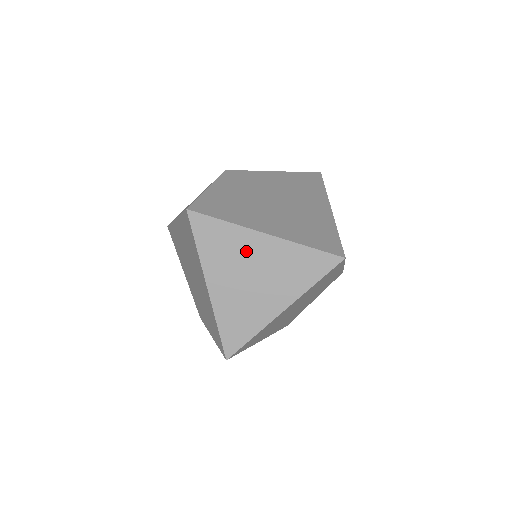
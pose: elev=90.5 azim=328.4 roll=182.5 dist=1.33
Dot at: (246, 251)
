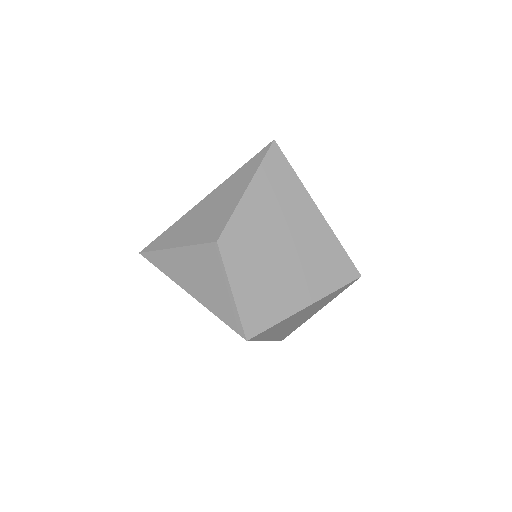
Dot at: (293, 319)
